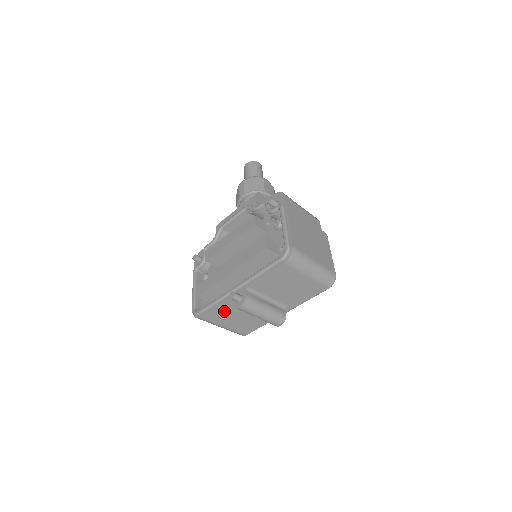
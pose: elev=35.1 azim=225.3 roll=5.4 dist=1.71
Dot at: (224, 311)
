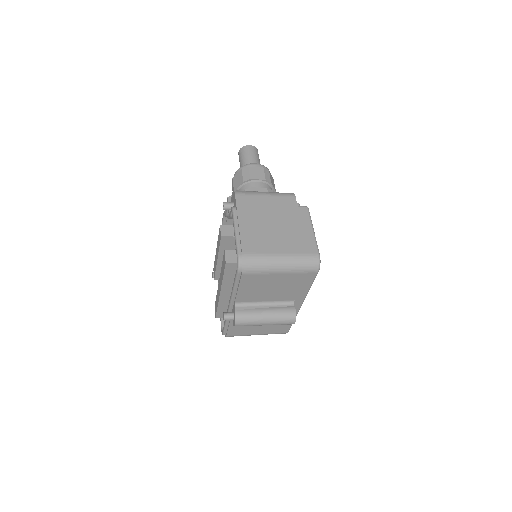
Dot at: occluded
